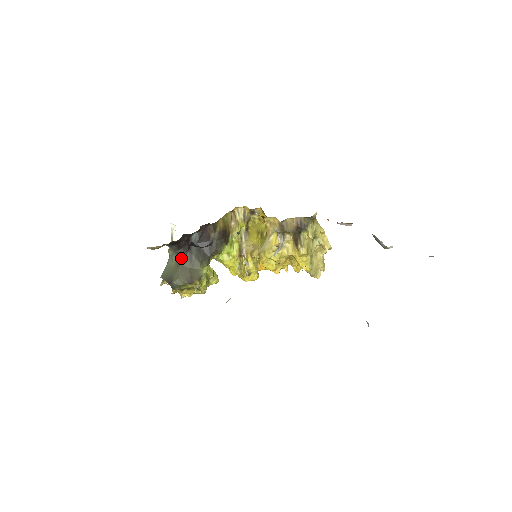
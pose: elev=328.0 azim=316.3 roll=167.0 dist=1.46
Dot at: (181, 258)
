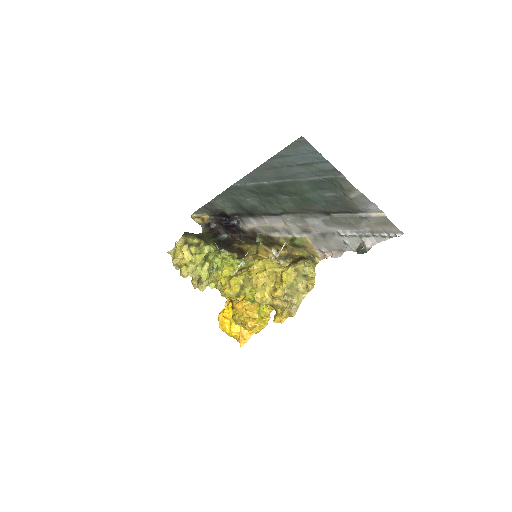
Dot at: (205, 234)
